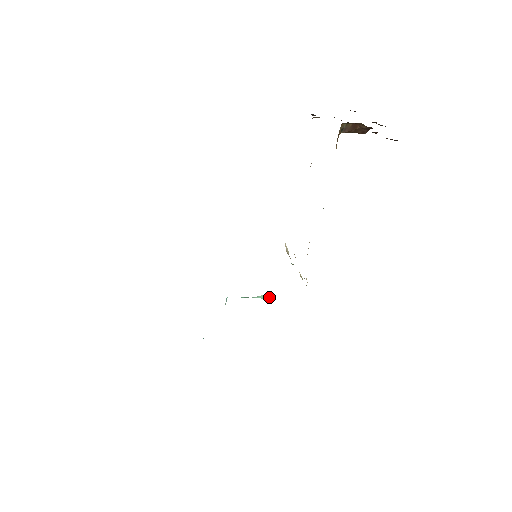
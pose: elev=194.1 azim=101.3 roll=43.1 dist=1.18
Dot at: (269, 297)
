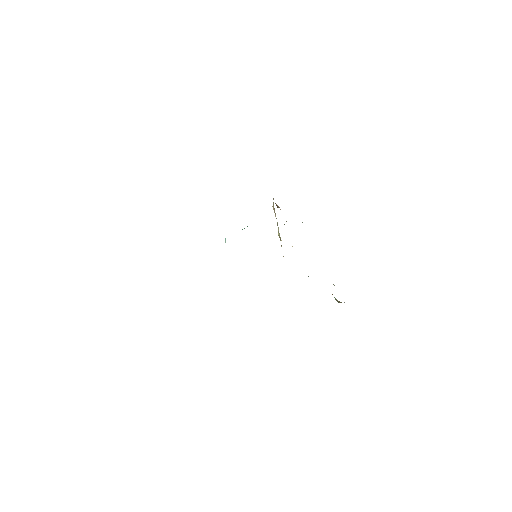
Dot at: occluded
